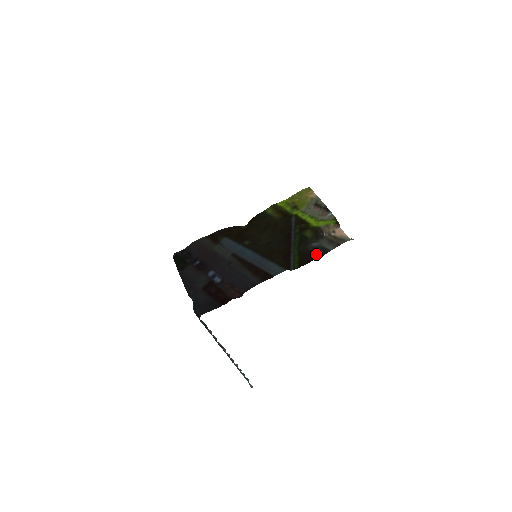
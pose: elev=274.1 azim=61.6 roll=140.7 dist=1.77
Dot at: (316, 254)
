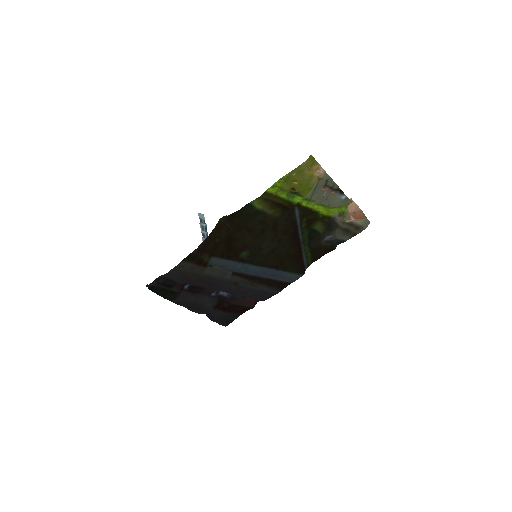
Dot at: (331, 249)
